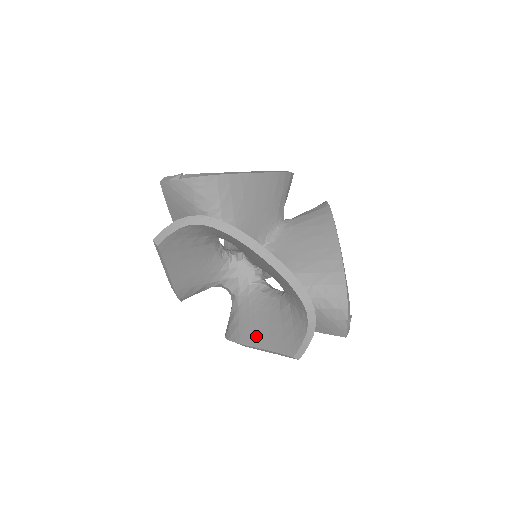
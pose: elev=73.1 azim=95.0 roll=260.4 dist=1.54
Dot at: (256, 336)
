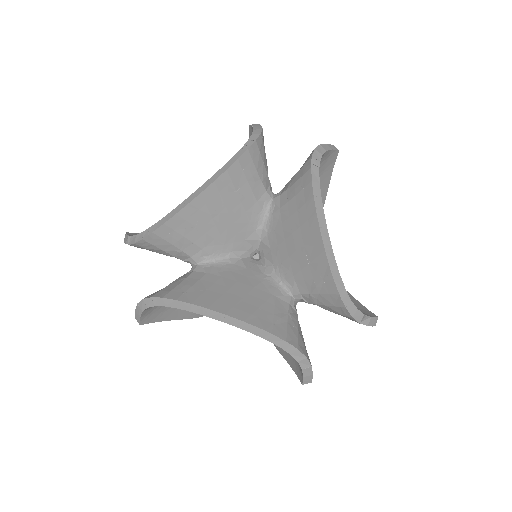
Dot at: occluded
